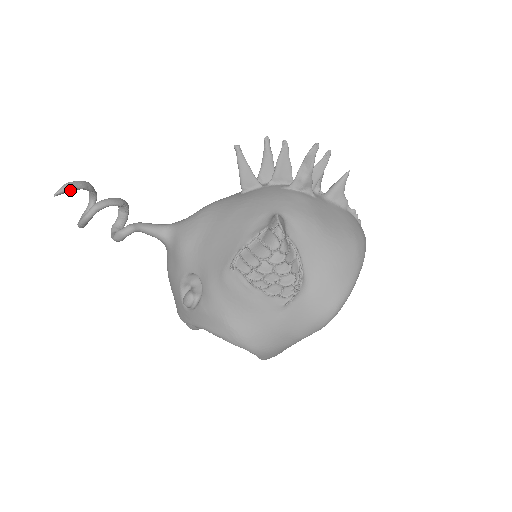
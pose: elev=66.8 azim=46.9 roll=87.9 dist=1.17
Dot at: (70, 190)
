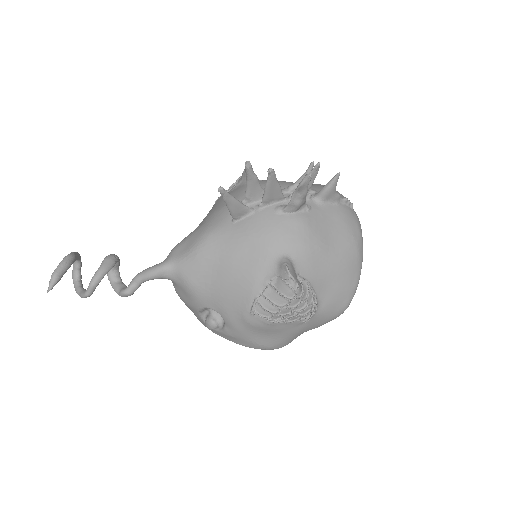
Dot at: (60, 279)
